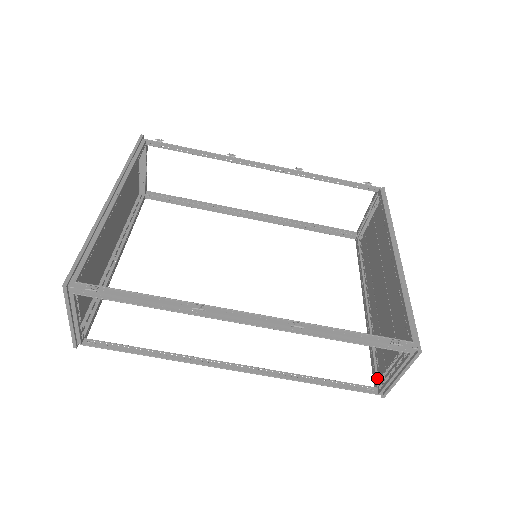
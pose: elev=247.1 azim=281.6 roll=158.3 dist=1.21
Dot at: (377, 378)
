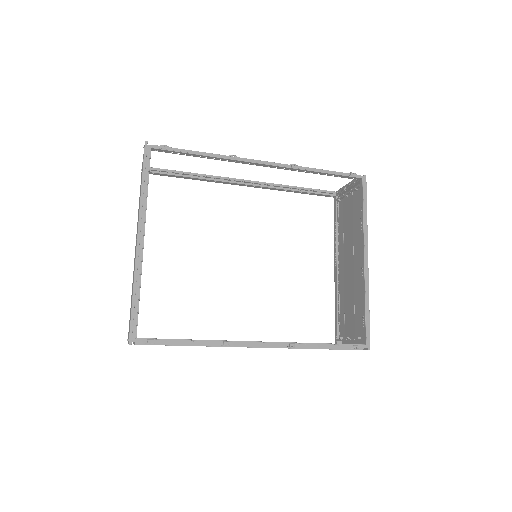
Dot at: (338, 335)
